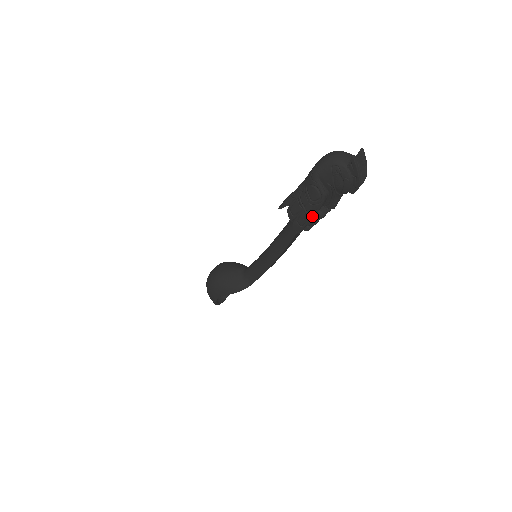
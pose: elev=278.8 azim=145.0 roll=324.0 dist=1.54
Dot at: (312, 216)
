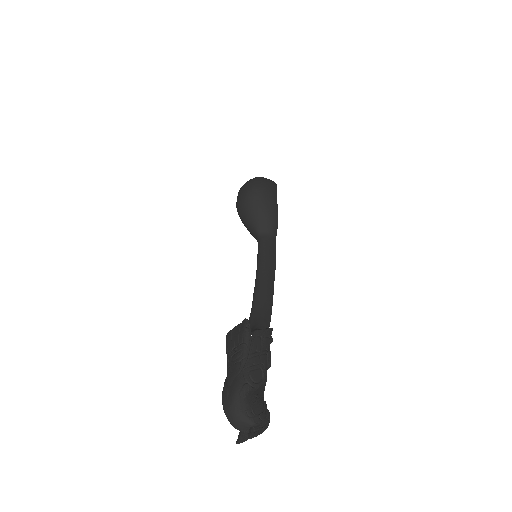
Dot at: occluded
